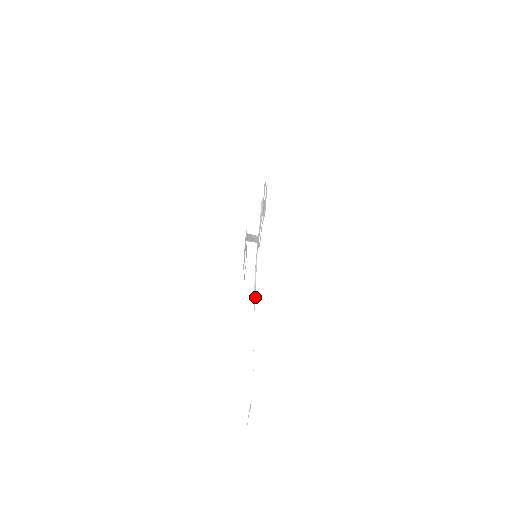
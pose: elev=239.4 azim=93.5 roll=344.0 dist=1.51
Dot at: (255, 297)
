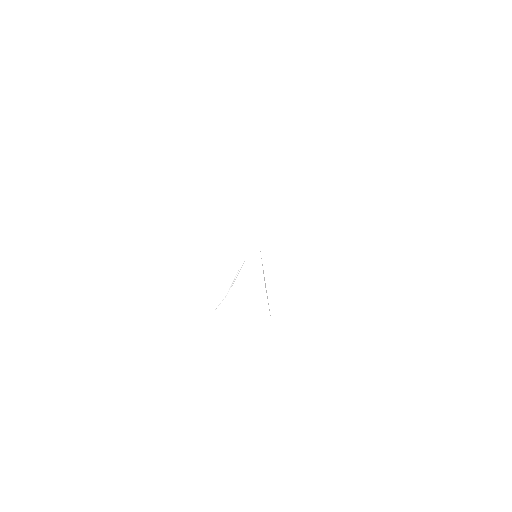
Dot at: occluded
